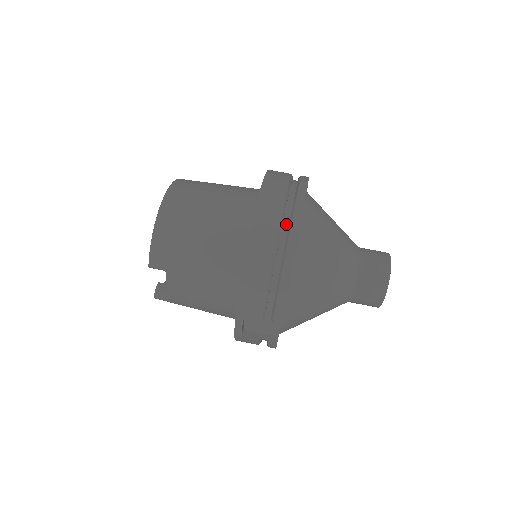
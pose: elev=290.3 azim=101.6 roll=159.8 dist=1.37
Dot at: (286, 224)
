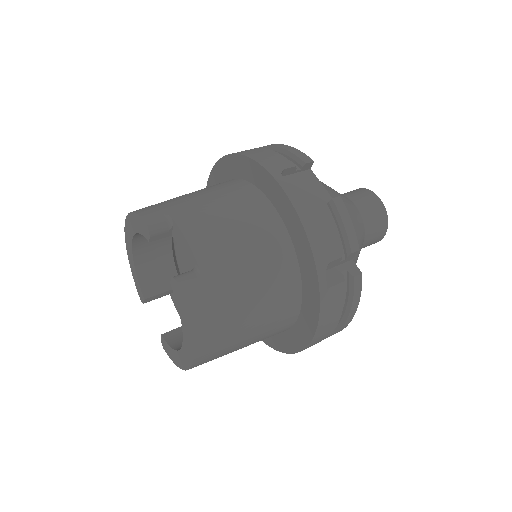
Dot at: occluded
